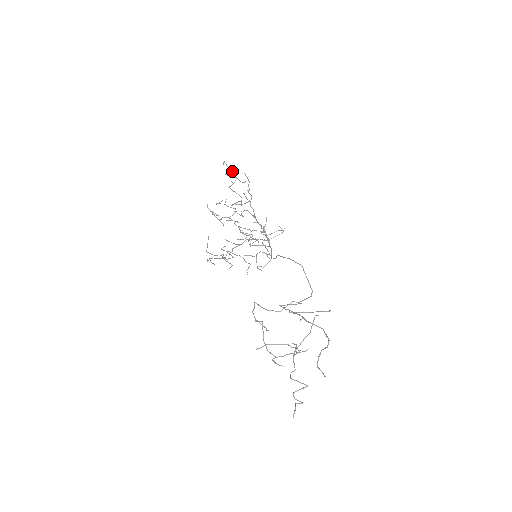
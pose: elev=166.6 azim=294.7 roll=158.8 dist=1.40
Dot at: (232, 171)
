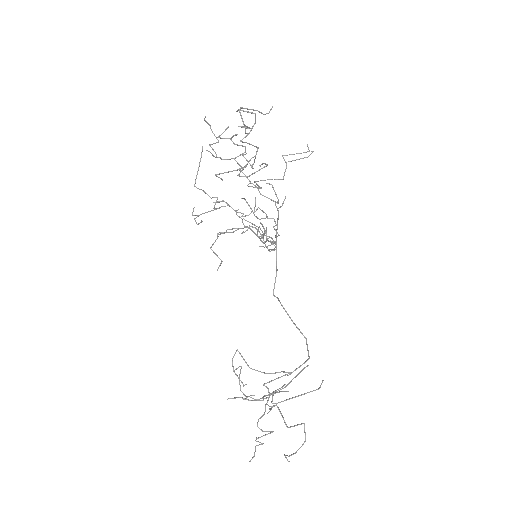
Dot at: (251, 112)
